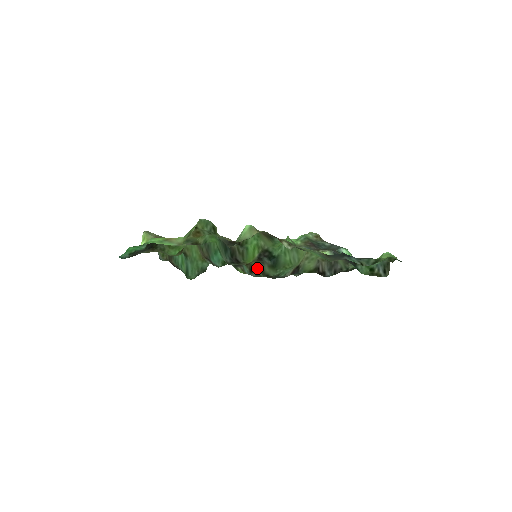
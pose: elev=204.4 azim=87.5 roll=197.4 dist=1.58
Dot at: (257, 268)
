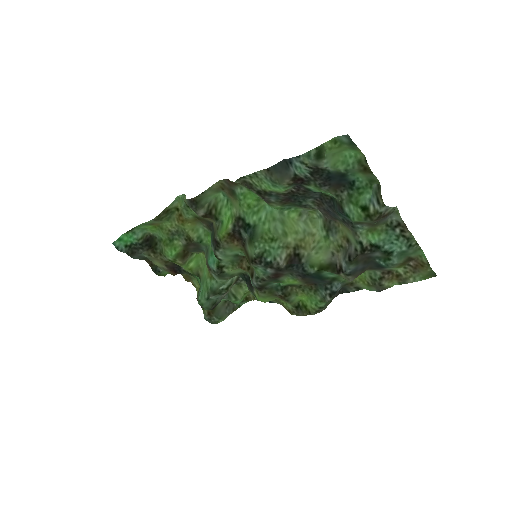
Dot at: occluded
